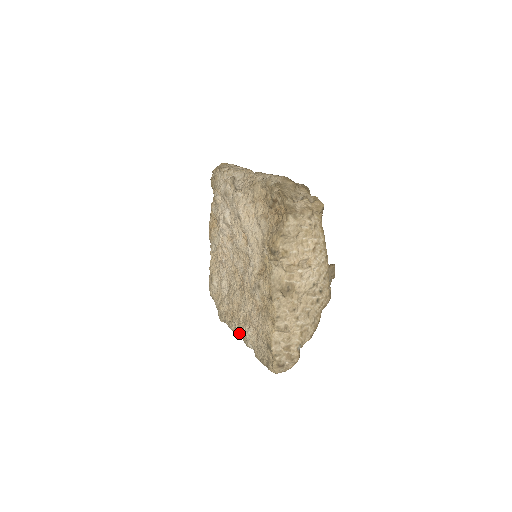
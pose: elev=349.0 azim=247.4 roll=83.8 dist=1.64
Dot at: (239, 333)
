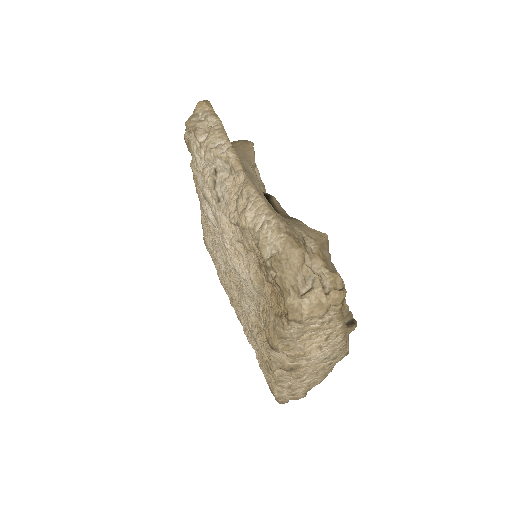
Dot at: (241, 323)
